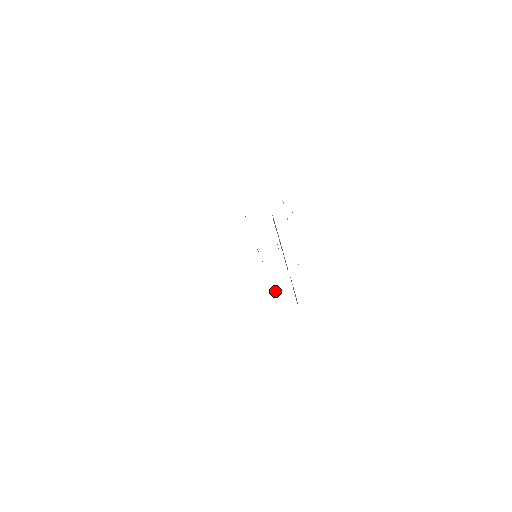
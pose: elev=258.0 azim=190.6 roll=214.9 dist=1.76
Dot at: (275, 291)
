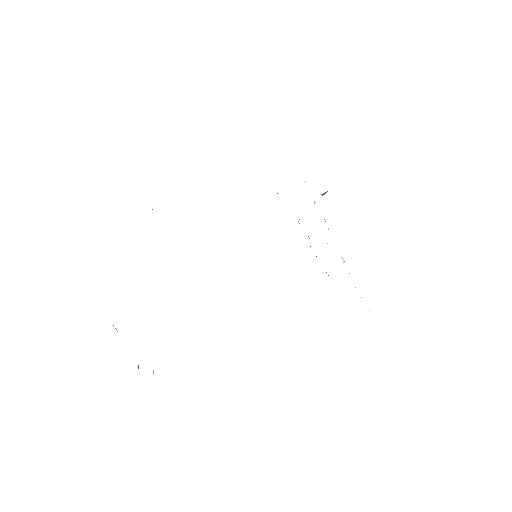
Dot at: occluded
